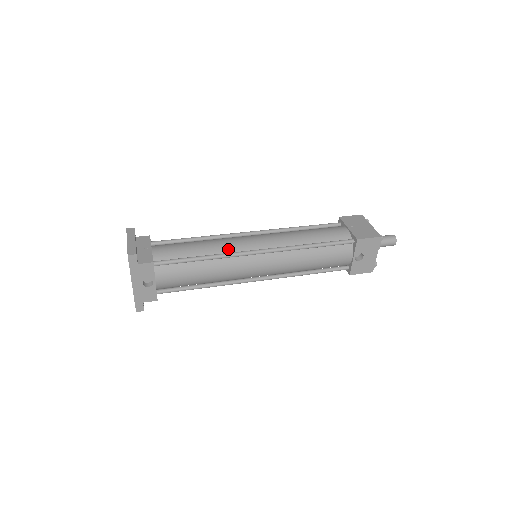
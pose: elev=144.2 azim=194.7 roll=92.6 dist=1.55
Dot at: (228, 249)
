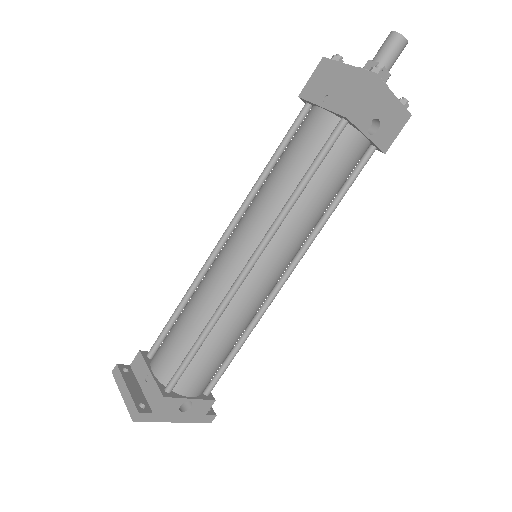
Dot at: (217, 296)
